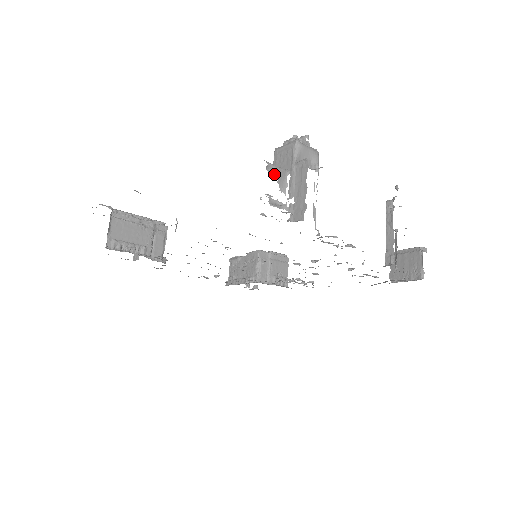
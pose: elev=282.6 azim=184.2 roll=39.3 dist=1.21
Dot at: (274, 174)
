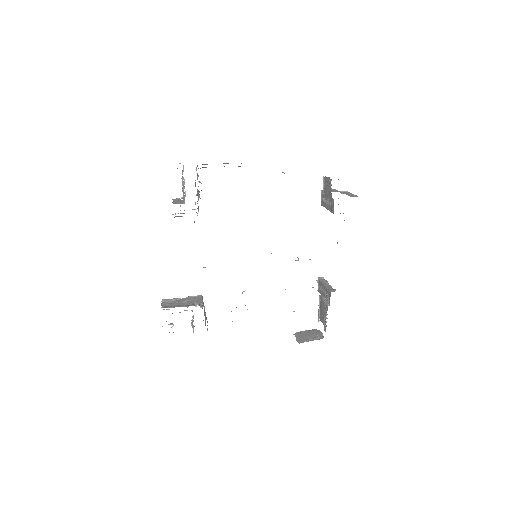
Dot at: occluded
